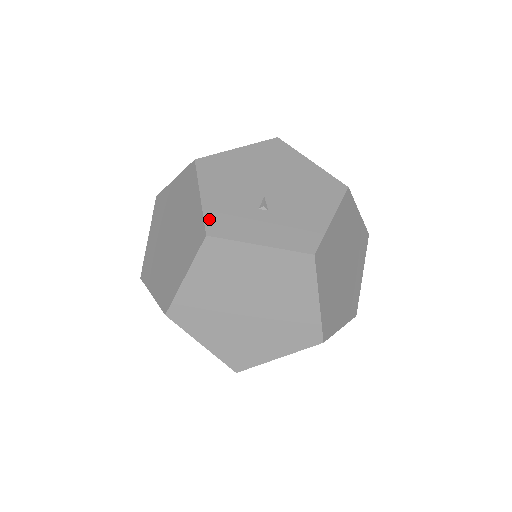
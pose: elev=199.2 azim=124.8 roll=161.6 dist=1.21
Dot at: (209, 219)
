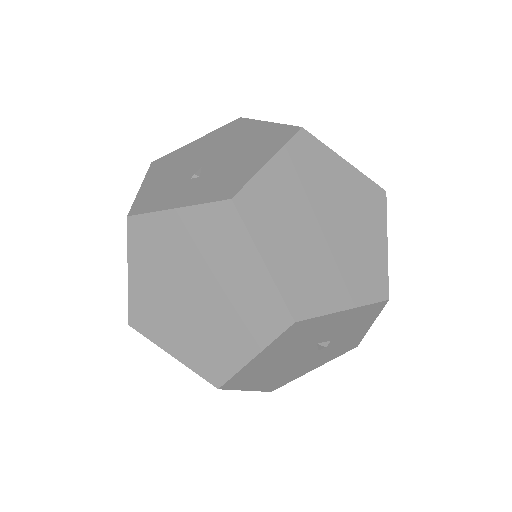
Dot at: (137, 202)
